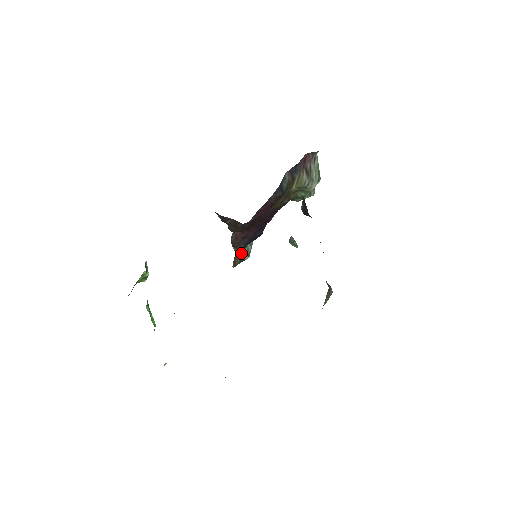
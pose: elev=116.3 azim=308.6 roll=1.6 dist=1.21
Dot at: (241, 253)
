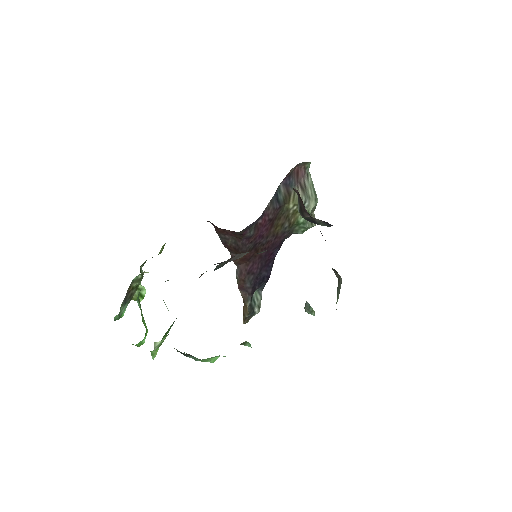
Dot at: (249, 300)
